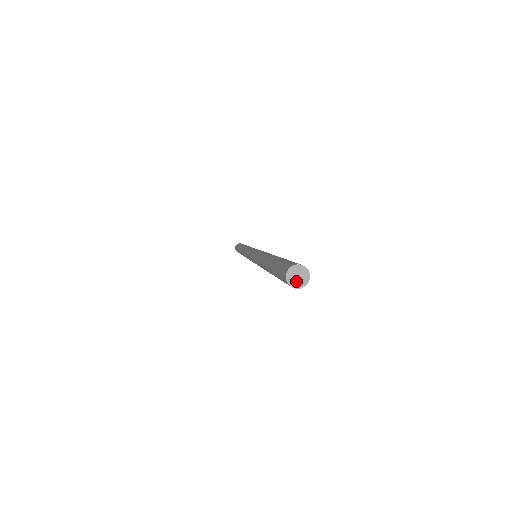
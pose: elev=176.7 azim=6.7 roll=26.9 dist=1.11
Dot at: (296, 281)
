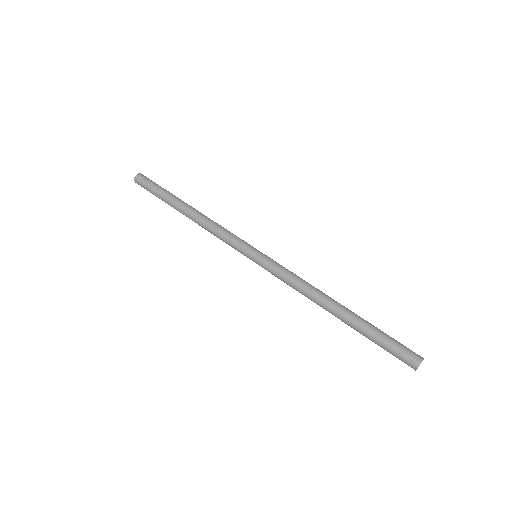
Dot at: occluded
